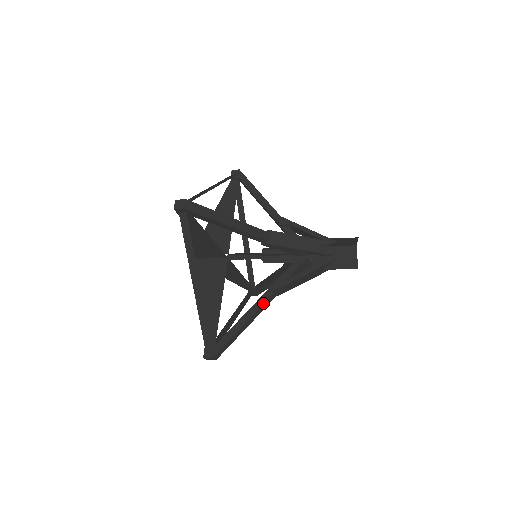
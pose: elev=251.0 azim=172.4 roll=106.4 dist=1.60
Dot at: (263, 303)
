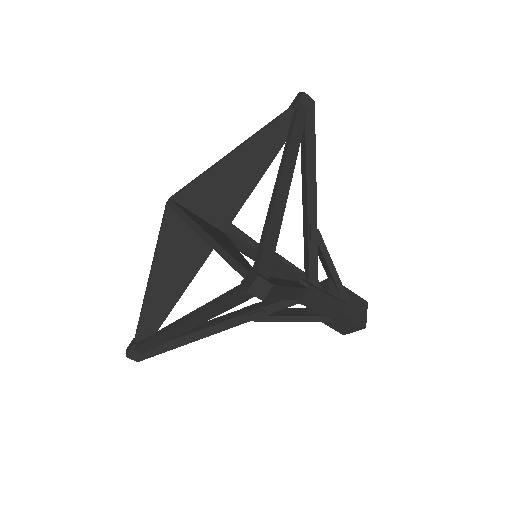
Dot at: (232, 327)
